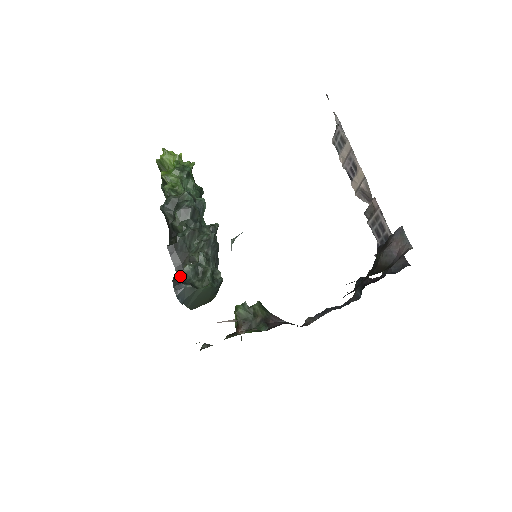
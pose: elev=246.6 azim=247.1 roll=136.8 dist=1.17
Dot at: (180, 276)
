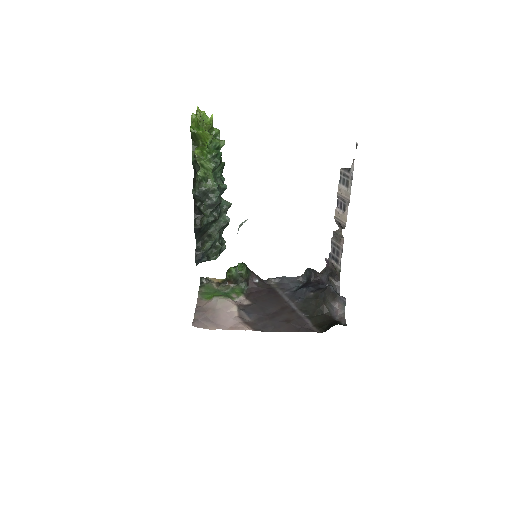
Dot at: (200, 252)
